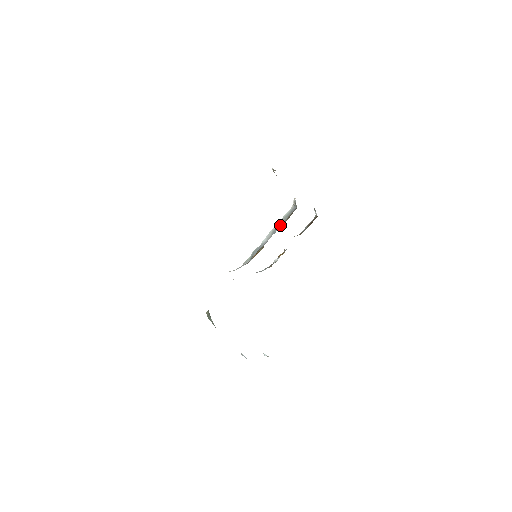
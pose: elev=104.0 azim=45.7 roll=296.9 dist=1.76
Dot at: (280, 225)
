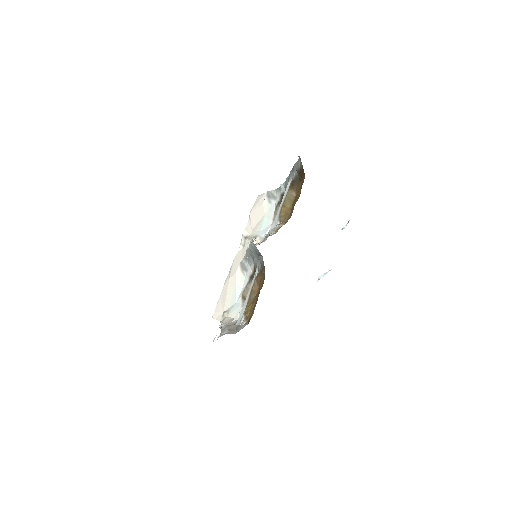
Dot at: (257, 256)
